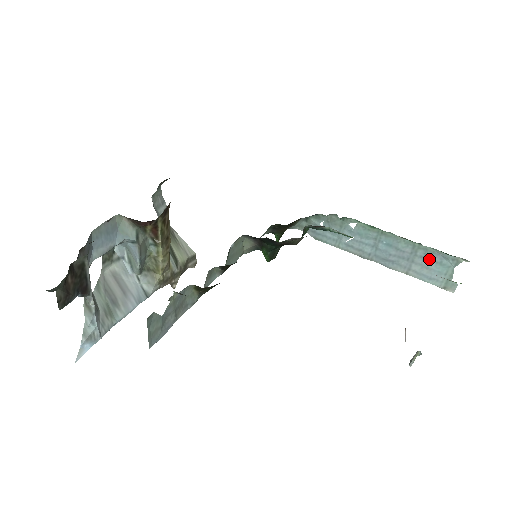
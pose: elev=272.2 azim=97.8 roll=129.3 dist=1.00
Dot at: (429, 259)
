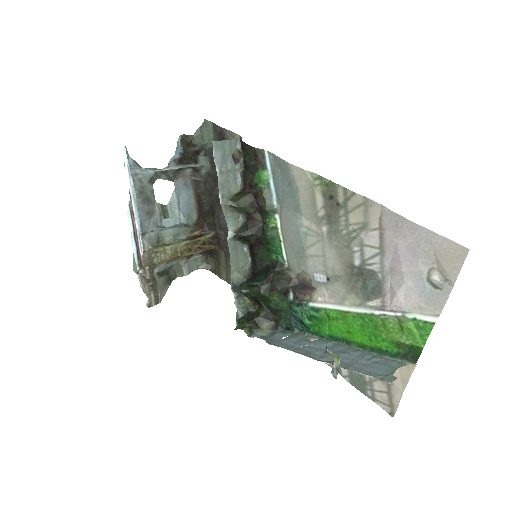
Dot at: (374, 361)
